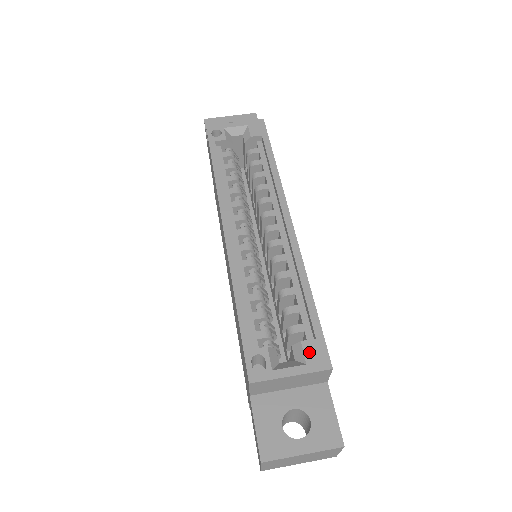
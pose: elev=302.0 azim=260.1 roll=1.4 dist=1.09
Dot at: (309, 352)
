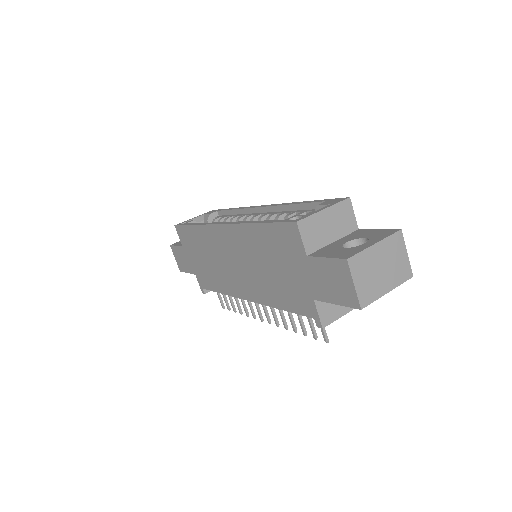
Dot at: (327, 203)
